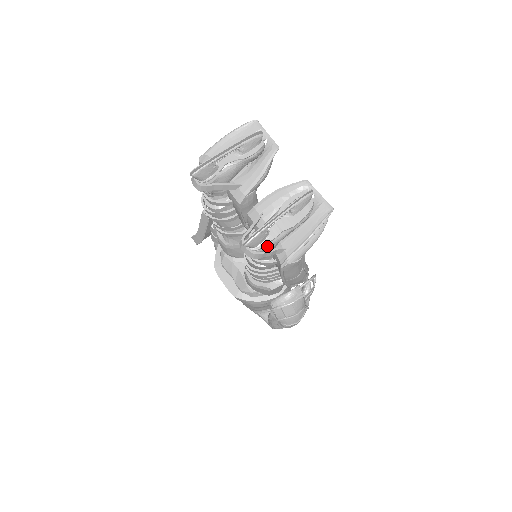
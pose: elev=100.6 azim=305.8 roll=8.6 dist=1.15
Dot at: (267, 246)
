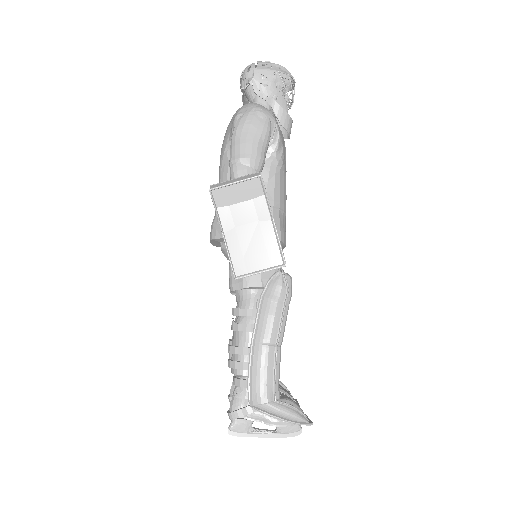
Dot at: occluded
